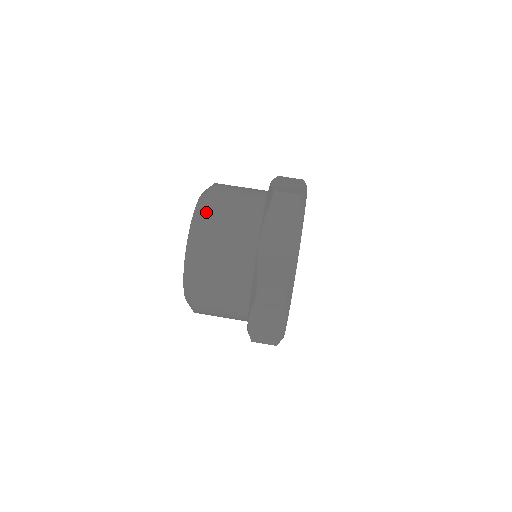
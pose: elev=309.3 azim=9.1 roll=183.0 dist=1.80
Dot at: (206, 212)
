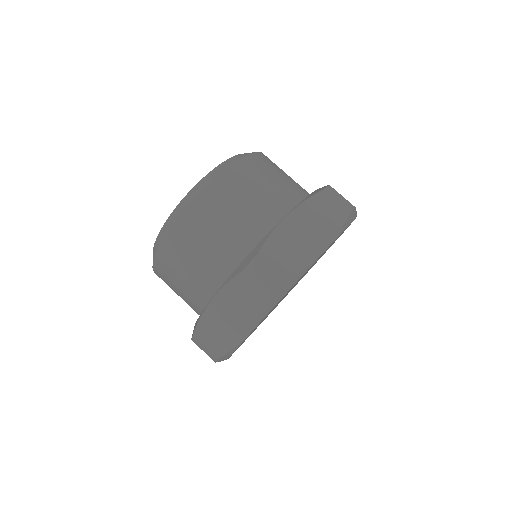
Dot at: (247, 160)
